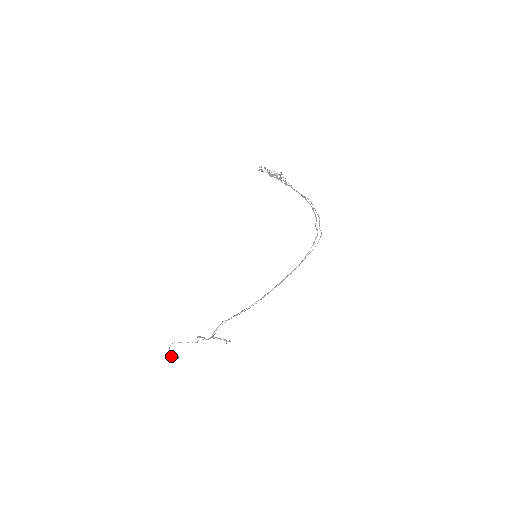
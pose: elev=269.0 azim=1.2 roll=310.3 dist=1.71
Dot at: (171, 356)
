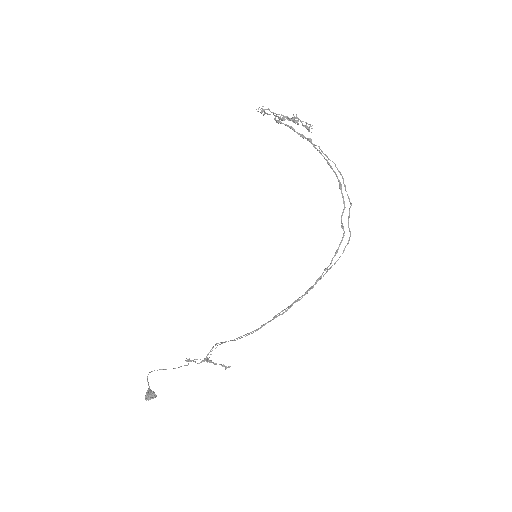
Dot at: (146, 394)
